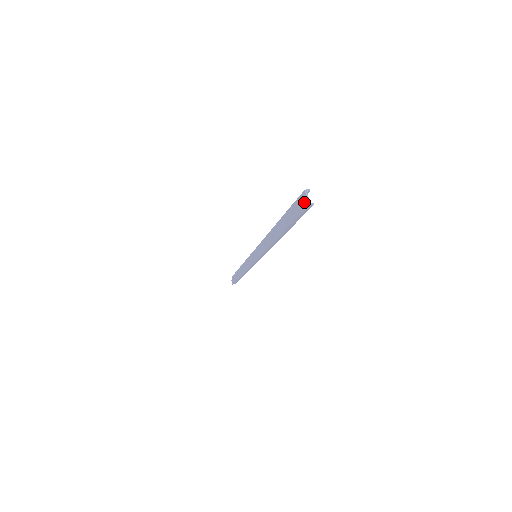
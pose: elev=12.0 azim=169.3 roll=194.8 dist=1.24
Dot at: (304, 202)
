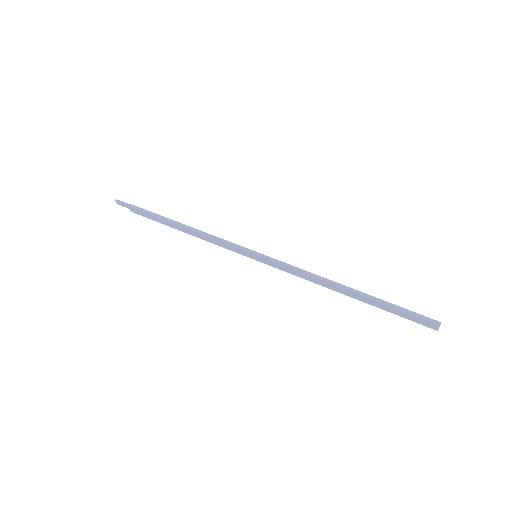
Dot at: (431, 326)
